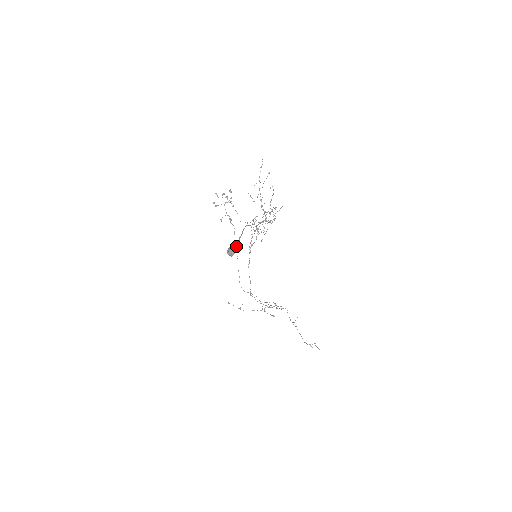
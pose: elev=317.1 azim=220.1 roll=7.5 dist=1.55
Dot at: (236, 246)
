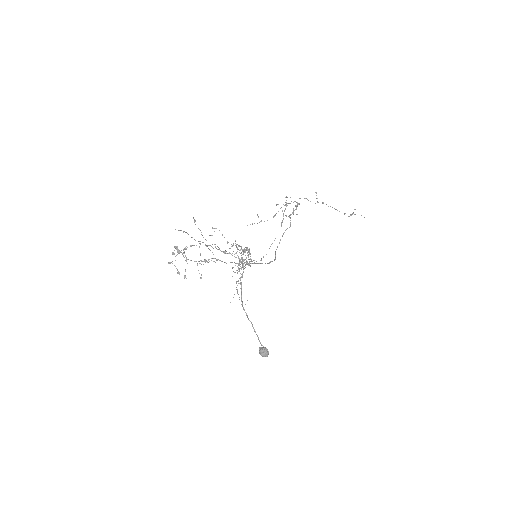
Dot at: (263, 347)
